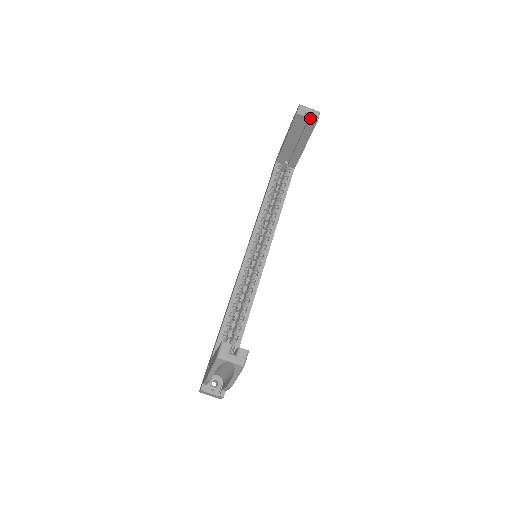
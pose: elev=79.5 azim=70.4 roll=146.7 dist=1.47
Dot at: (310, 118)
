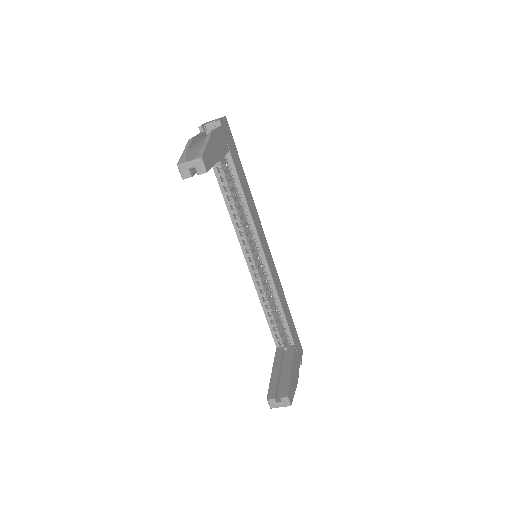
Dot at: occluded
